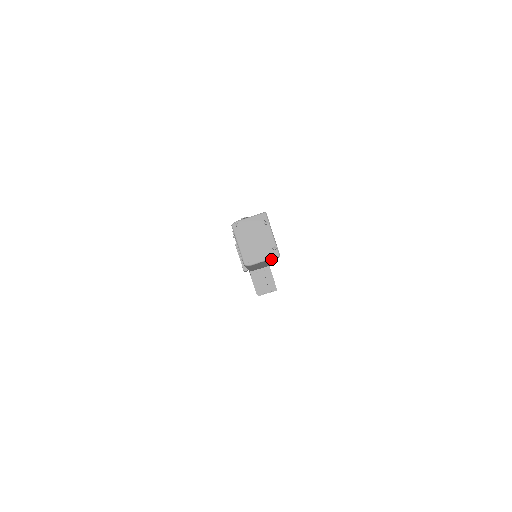
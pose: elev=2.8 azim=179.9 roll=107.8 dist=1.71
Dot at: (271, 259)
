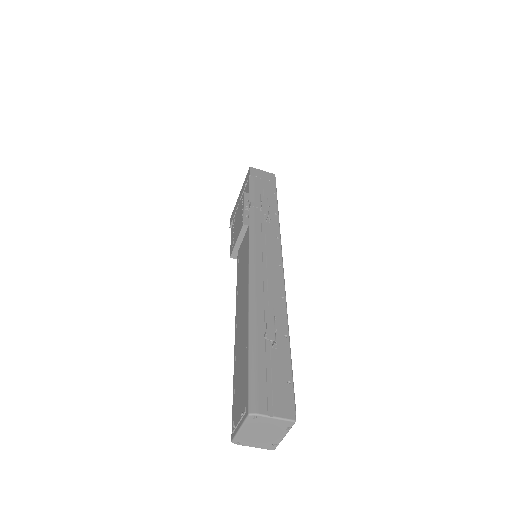
Dot at: occluded
